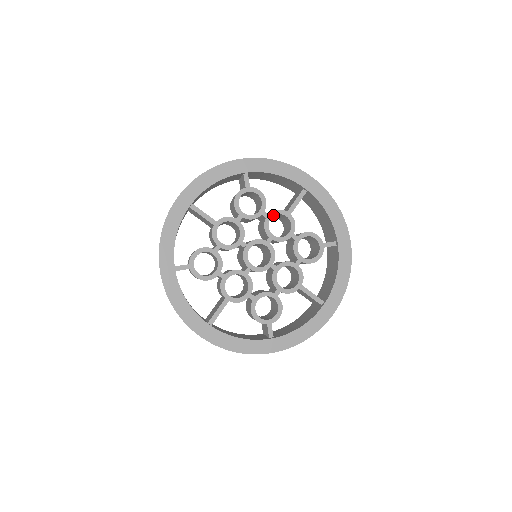
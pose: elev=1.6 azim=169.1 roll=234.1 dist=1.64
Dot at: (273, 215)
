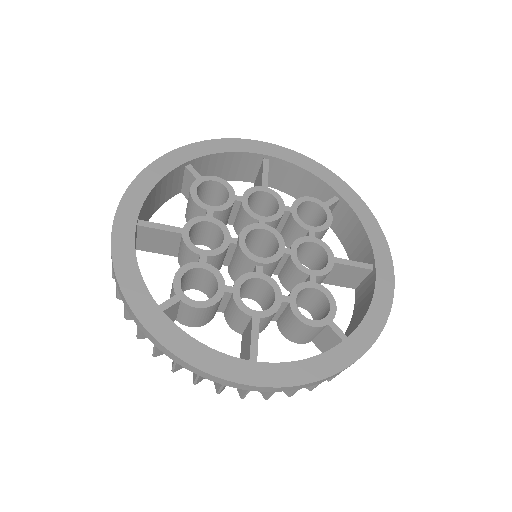
Dot at: (318, 243)
